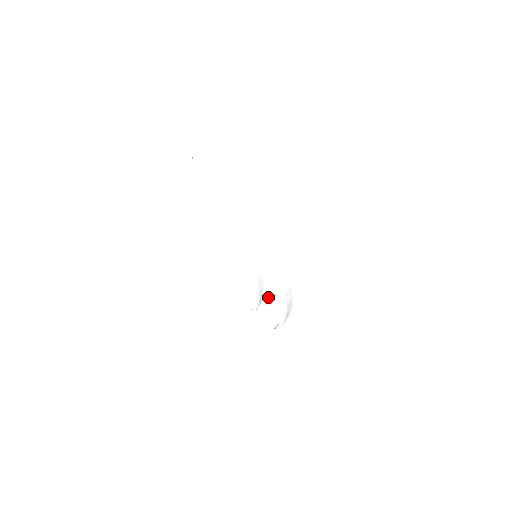
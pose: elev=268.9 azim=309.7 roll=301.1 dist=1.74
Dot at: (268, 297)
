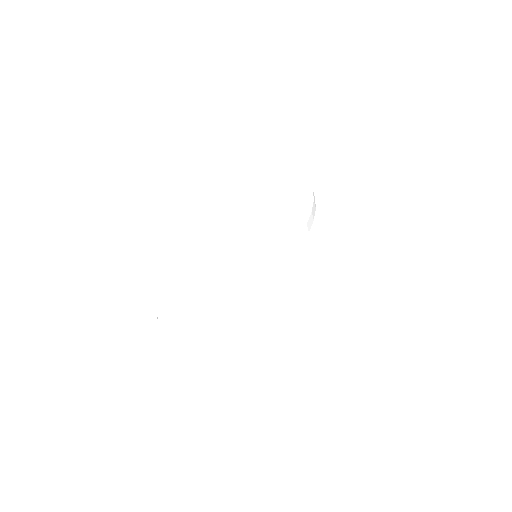
Dot at: occluded
